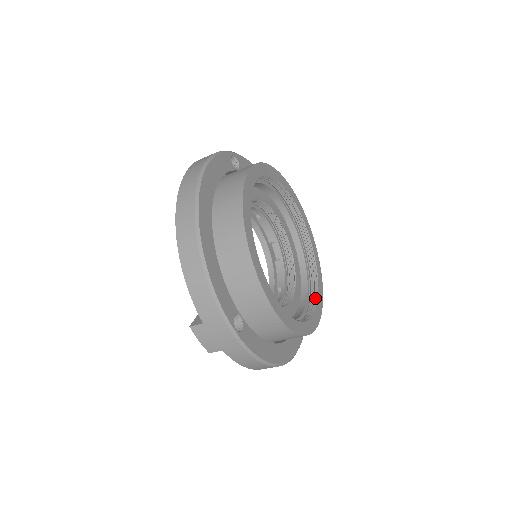
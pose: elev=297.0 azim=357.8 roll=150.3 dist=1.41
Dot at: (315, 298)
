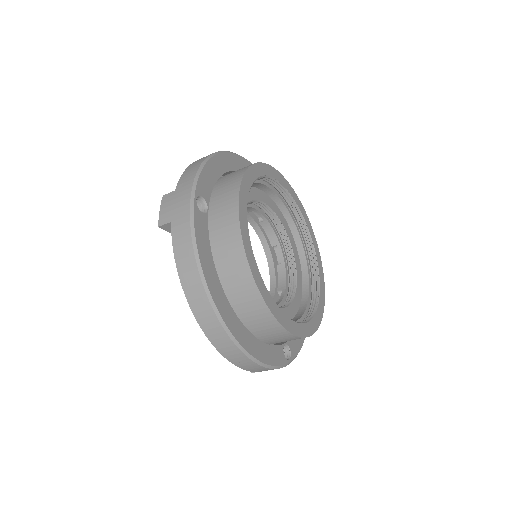
Dot at: occluded
